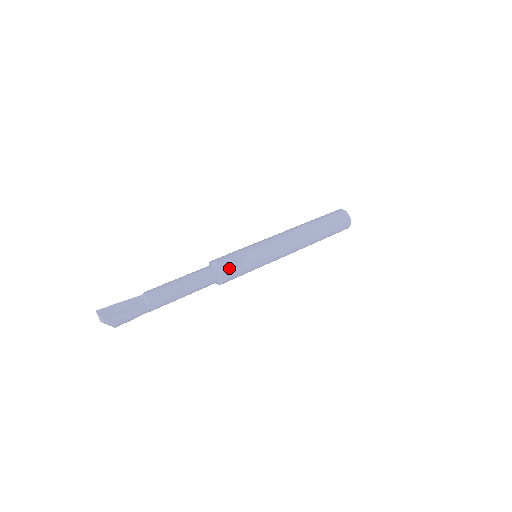
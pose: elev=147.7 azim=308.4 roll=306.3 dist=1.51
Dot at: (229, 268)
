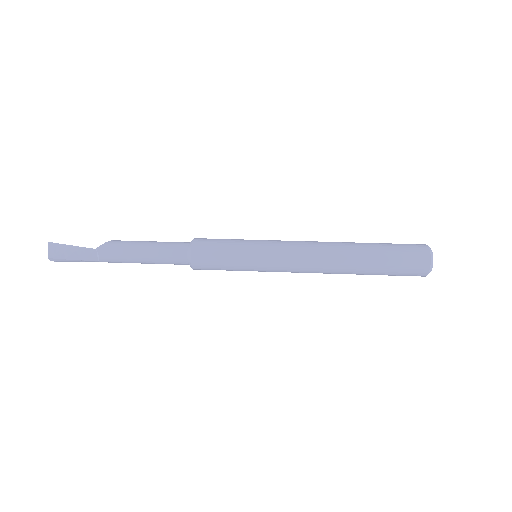
Dot at: (203, 266)
